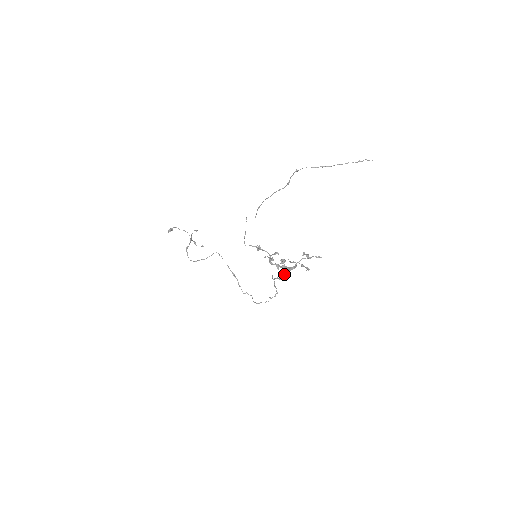
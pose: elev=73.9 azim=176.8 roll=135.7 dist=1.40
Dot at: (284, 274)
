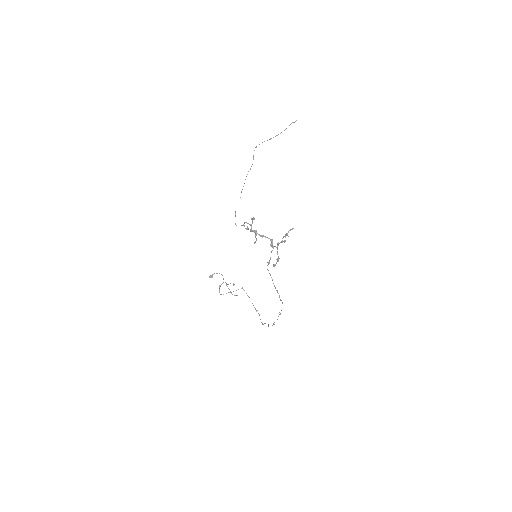
Dot at: occluded
